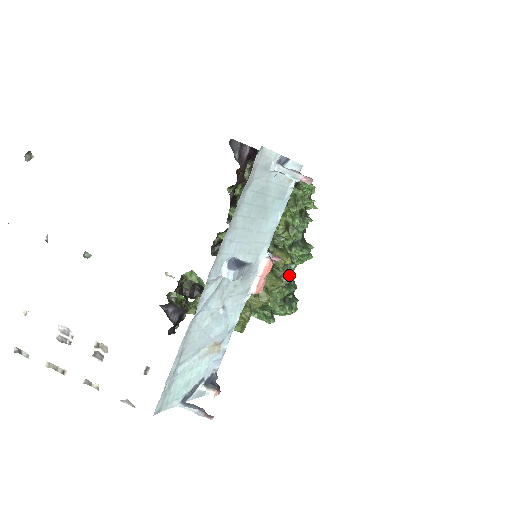
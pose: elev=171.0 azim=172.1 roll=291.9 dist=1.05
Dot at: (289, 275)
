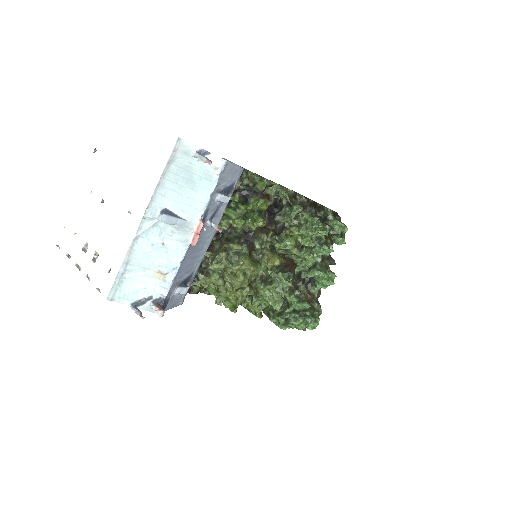
Dot at: (287, 281)
